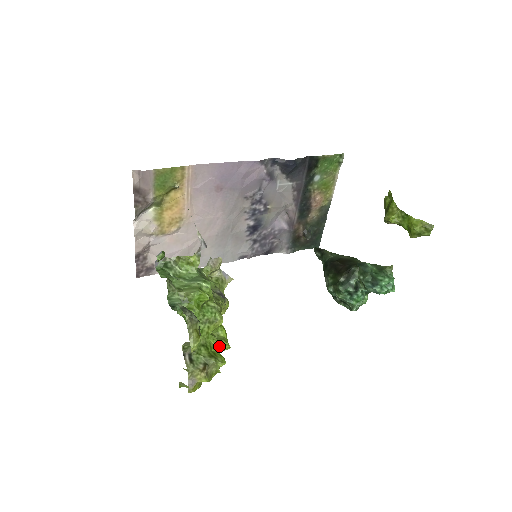
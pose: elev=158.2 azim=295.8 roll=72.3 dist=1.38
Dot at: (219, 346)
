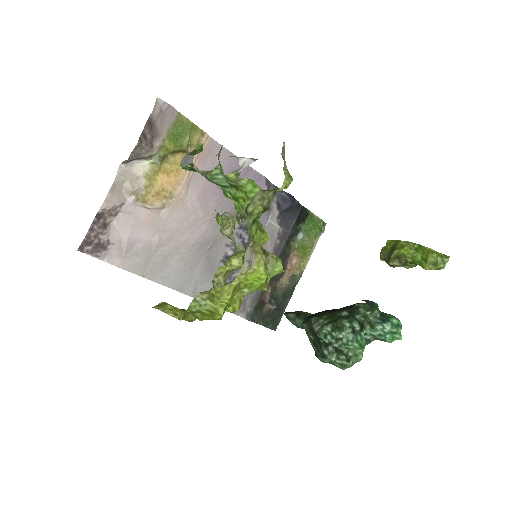
Dot at: occluded
